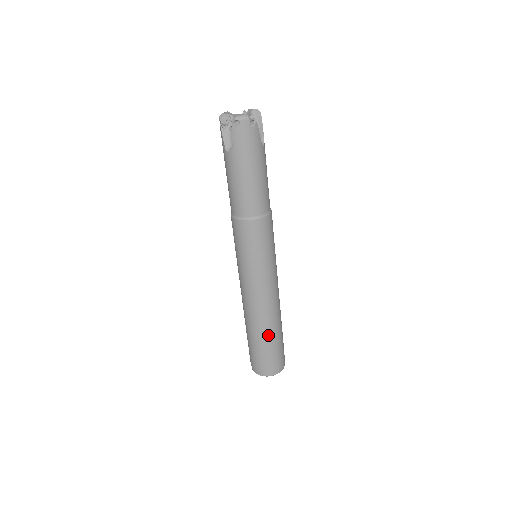
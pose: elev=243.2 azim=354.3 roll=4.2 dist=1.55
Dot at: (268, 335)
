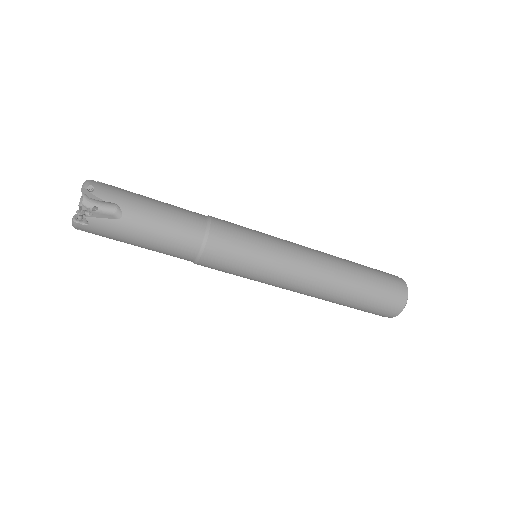
Dot at: (343, 303)
